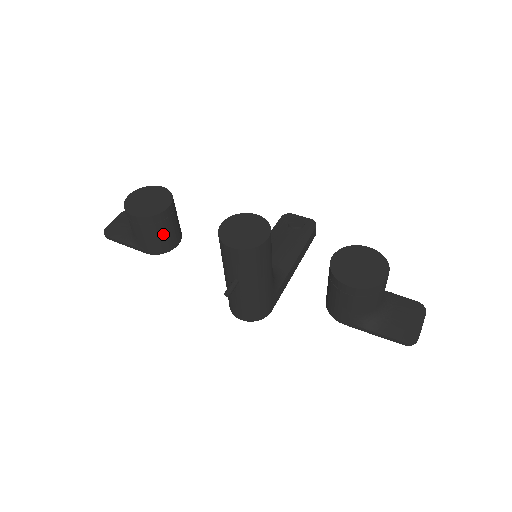
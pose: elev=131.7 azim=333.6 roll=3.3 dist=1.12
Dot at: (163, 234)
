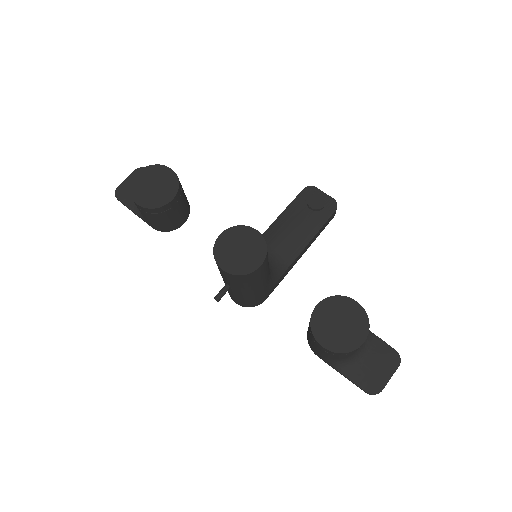
Dot at: (167, 219)
